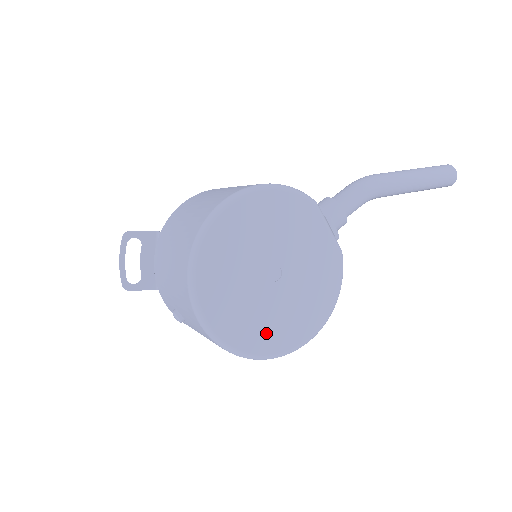
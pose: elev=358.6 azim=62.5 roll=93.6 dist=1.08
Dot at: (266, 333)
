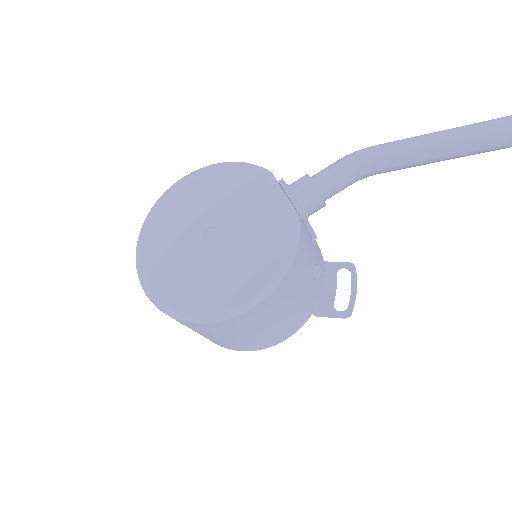
Dot at: (192, 291)
